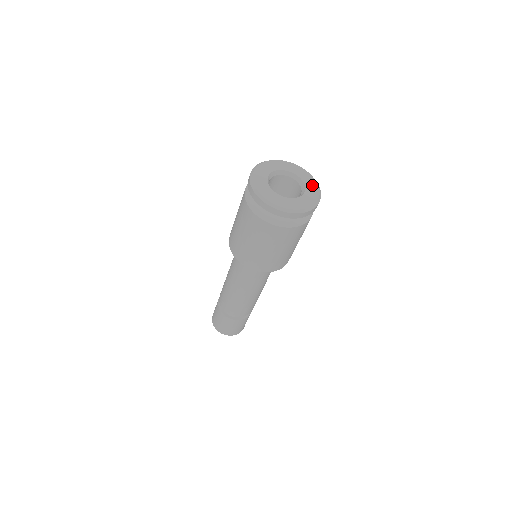
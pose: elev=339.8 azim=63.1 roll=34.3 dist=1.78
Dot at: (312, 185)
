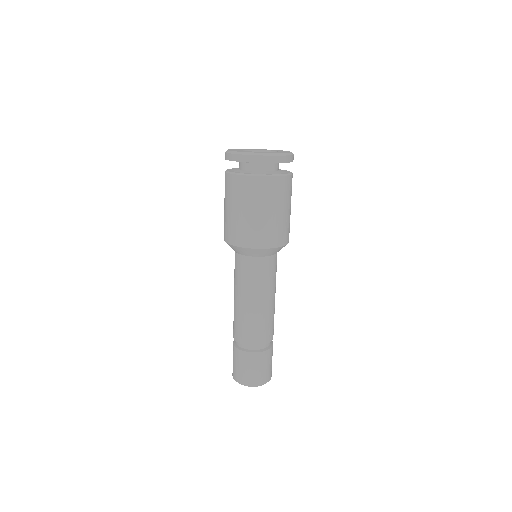
Dot at: occluded
